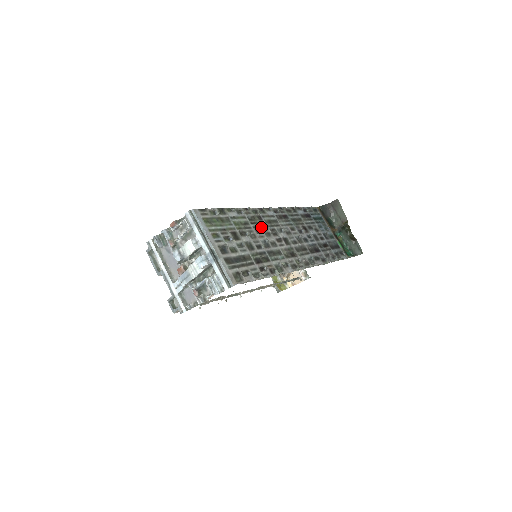
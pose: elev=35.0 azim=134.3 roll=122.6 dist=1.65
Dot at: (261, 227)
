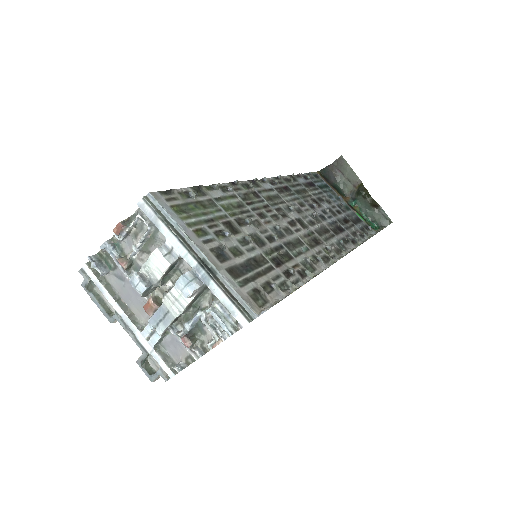
Dot at: (262, 208)
